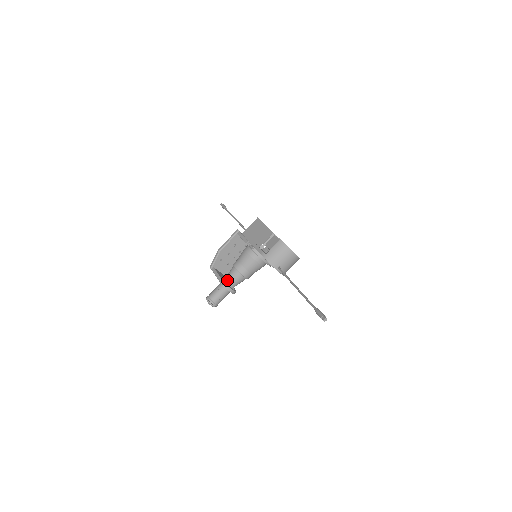
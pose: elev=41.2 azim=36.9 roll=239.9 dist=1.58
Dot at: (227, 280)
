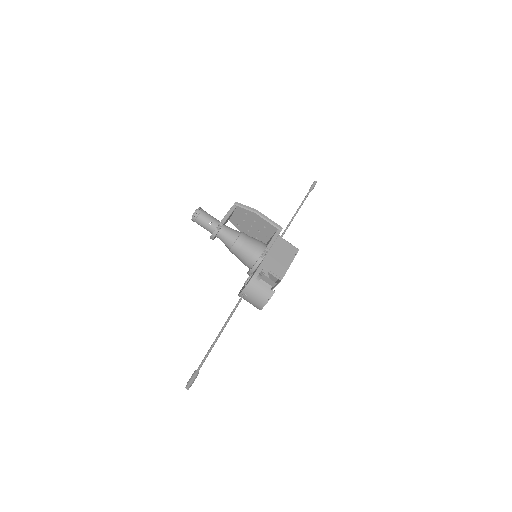
Dot at: (223, 230)
